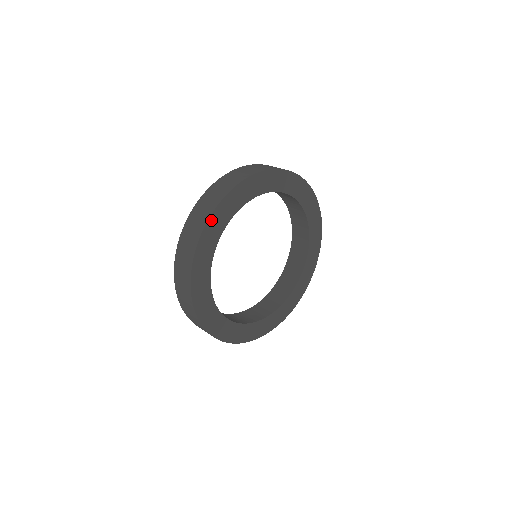
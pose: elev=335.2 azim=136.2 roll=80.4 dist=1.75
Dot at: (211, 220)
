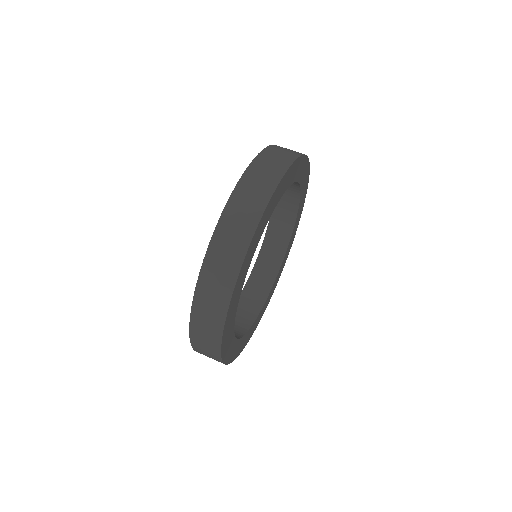
Dot at: (246, 255)
